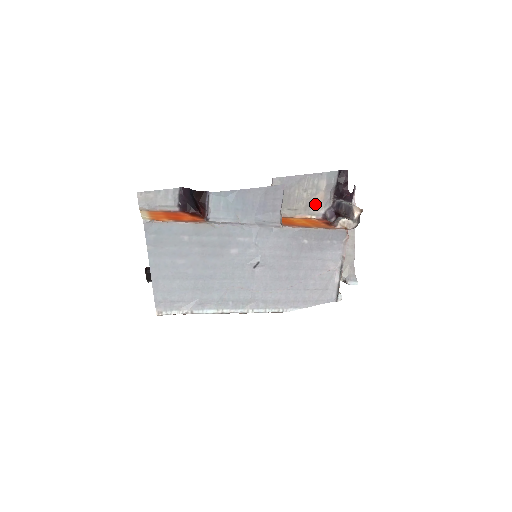
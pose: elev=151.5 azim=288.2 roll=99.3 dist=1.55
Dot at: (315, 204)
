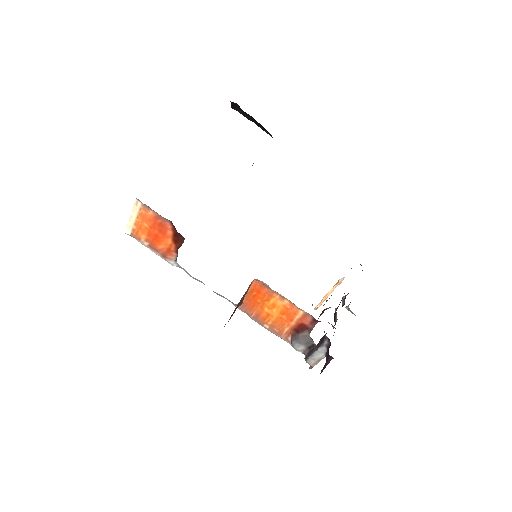
Dot at: occluded
